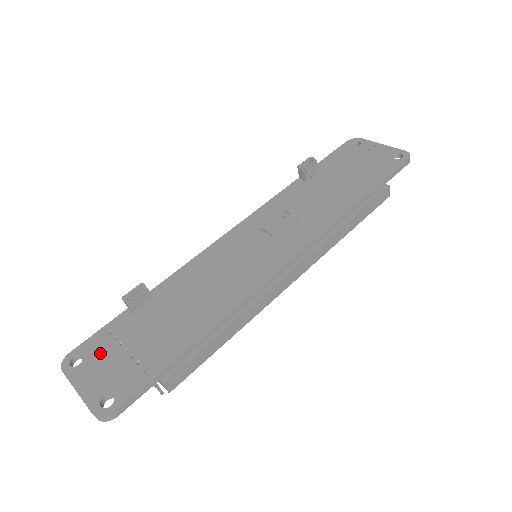
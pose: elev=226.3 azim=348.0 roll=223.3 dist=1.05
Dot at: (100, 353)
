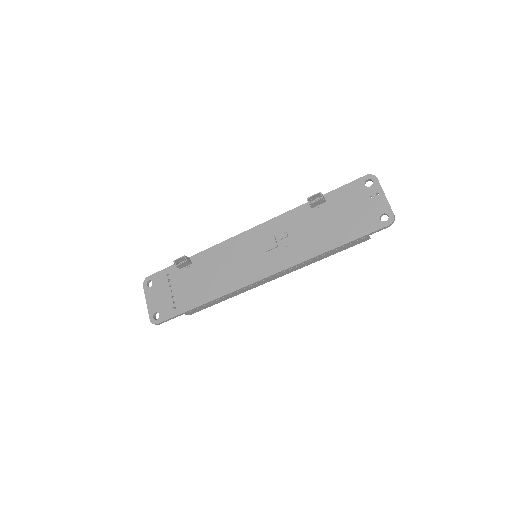
Dot at: (160, 285)
